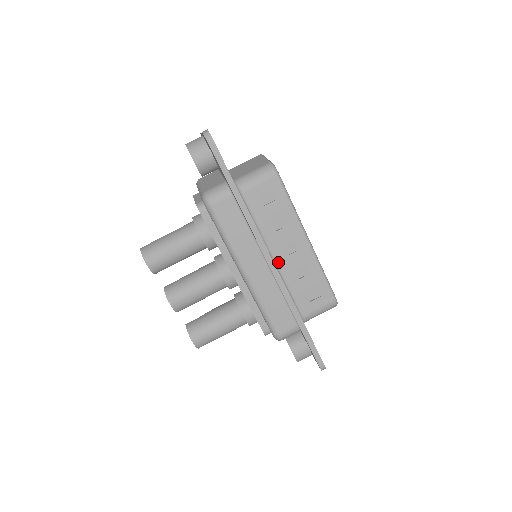
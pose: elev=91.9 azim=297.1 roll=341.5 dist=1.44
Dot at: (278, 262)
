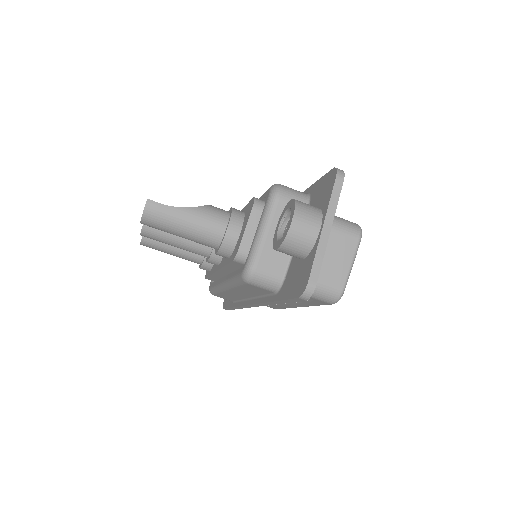
Dot at: occluded
